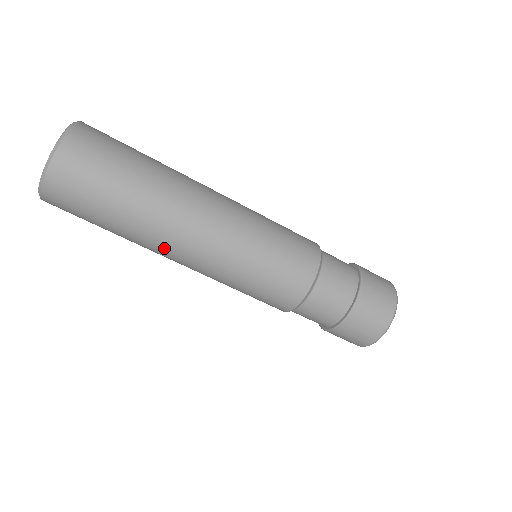
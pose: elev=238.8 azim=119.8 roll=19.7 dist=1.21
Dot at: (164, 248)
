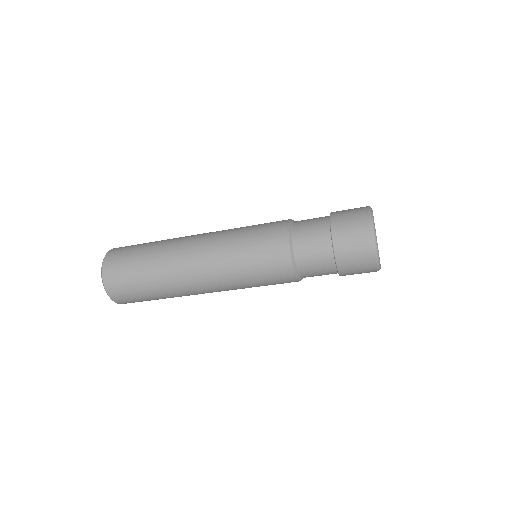
Dot at: (184, 280)
